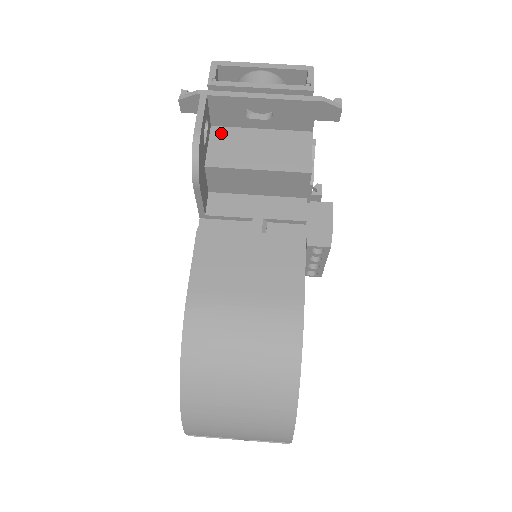
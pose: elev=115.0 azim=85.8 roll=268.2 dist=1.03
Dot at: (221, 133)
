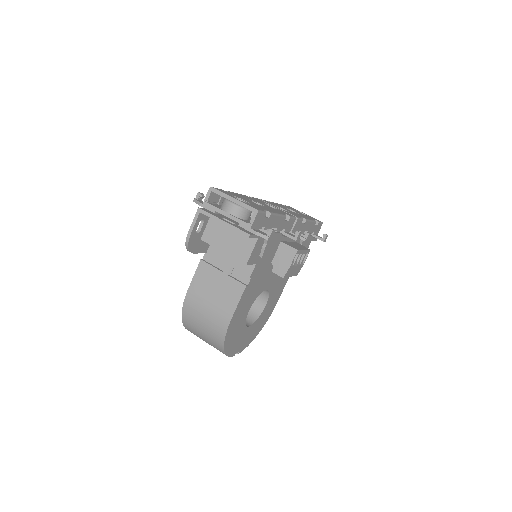
Dot at: (214, 221)
